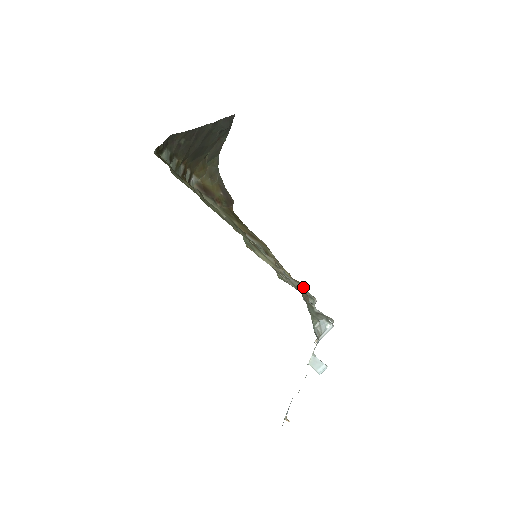
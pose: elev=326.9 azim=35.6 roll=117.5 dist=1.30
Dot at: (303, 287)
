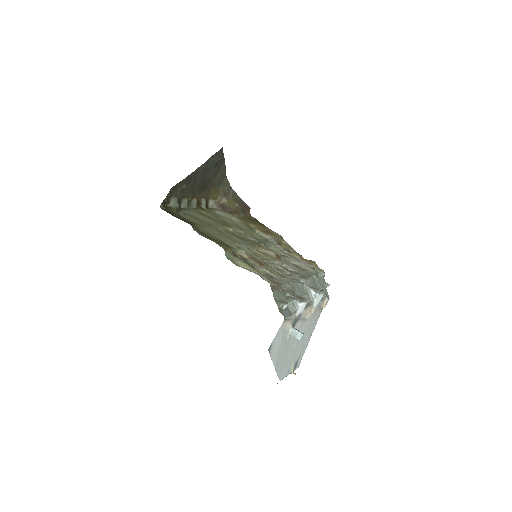
Dot at: (309, 266)
